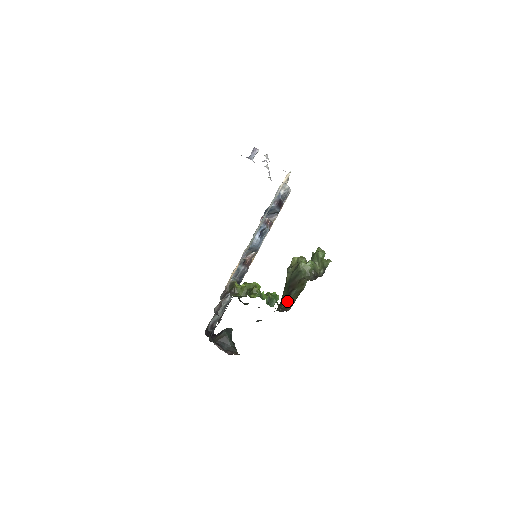
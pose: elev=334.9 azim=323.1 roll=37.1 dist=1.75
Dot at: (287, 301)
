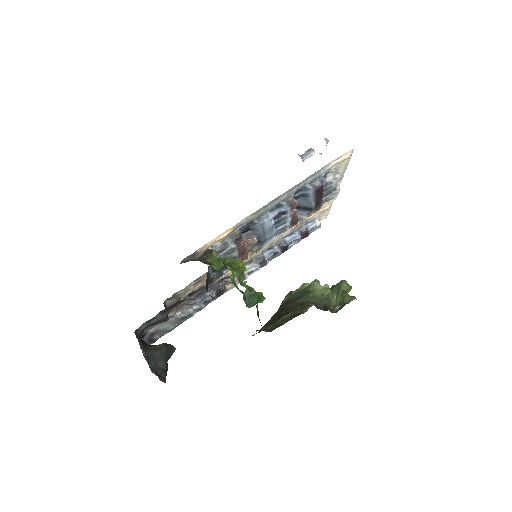
Dot at: (271, 324)
